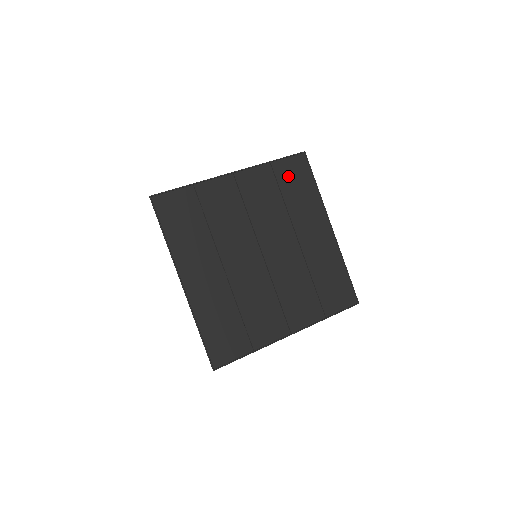
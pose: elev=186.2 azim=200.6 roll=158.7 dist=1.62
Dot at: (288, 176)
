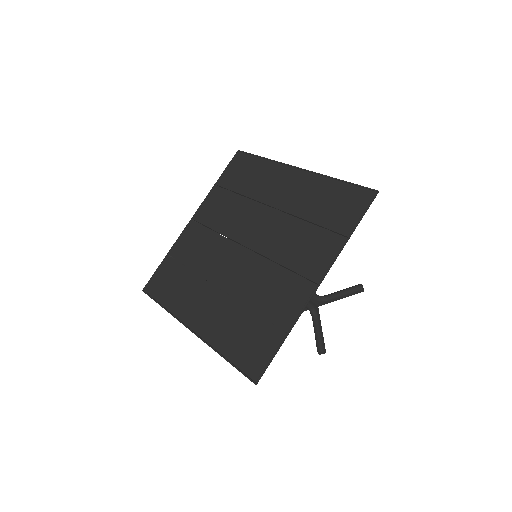
Dot at: (234, 177)
